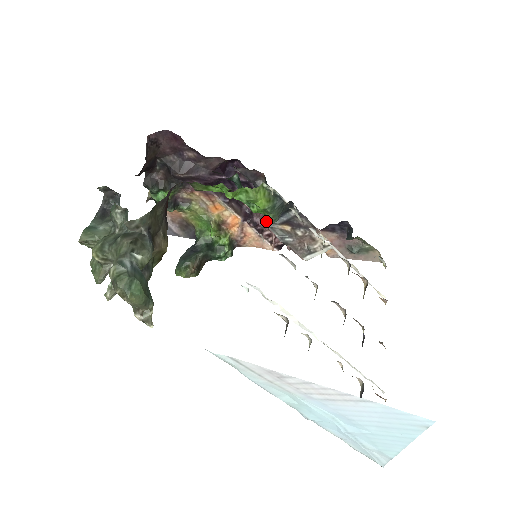
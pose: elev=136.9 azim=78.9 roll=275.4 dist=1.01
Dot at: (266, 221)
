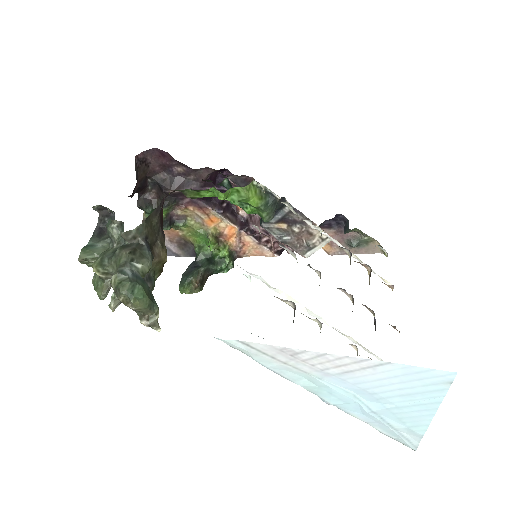
Dot at: (261, 222)
